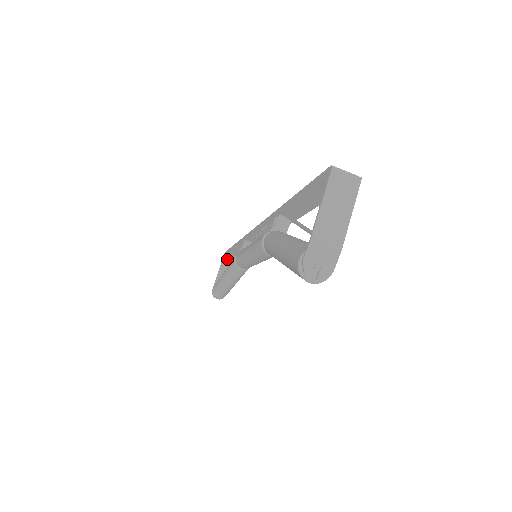
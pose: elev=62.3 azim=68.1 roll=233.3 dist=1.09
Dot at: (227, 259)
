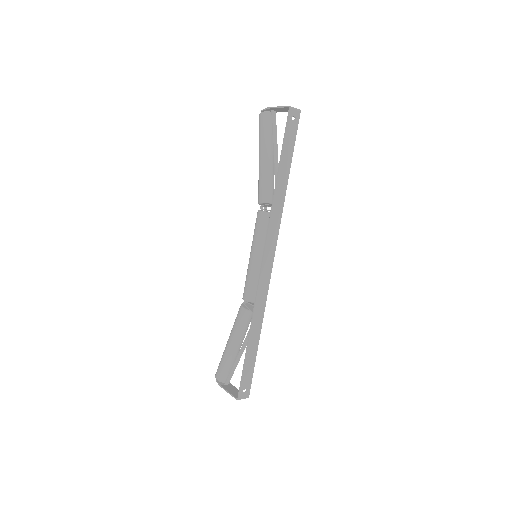
Dot at: occluded
